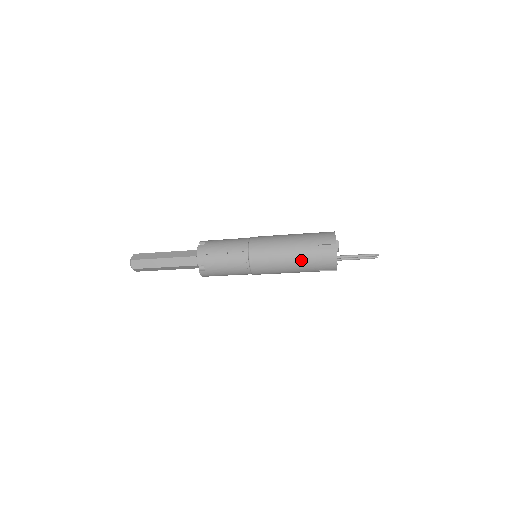
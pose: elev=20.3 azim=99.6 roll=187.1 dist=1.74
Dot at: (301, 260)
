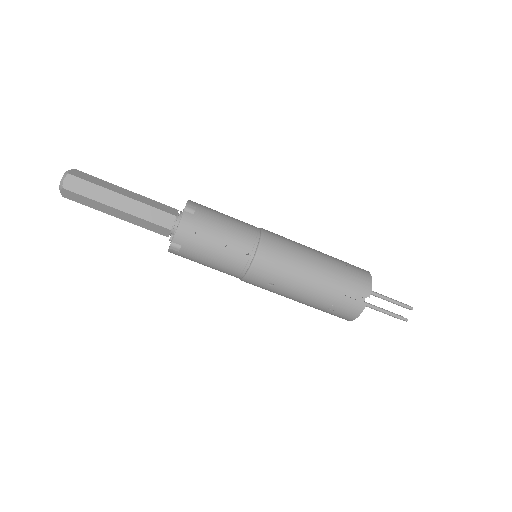
Dot at: (329, 260)
